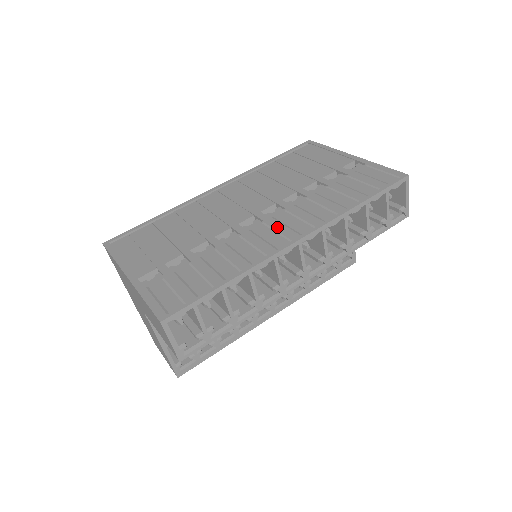
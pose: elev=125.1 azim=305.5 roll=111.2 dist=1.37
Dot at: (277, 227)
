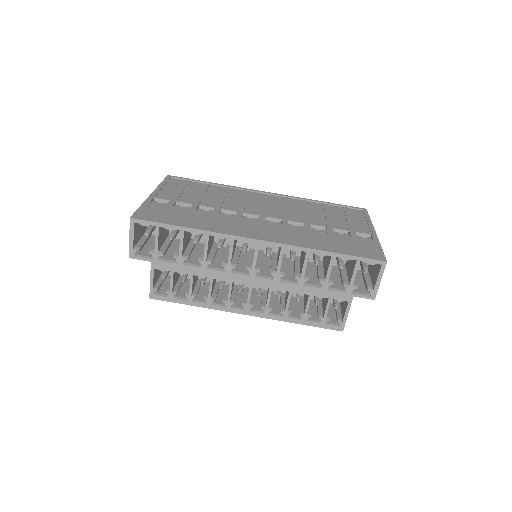
Dot at: (259, 227)
